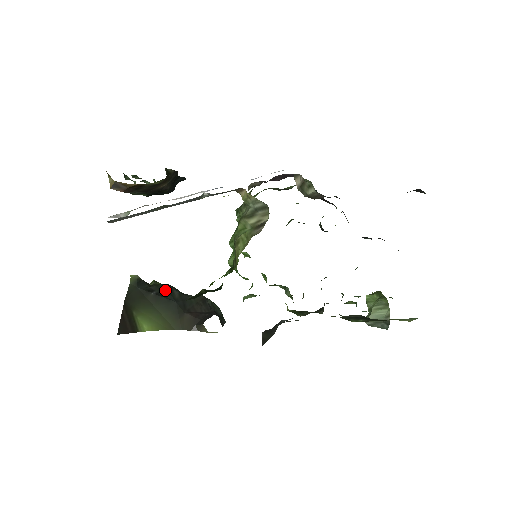
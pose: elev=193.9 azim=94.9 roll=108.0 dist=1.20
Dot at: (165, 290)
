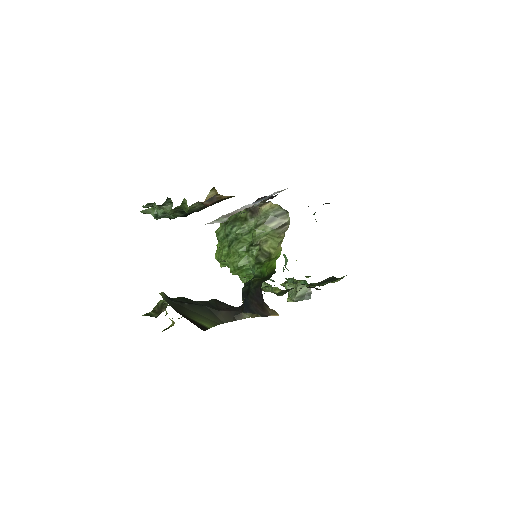
Dot at: (189, 300)
